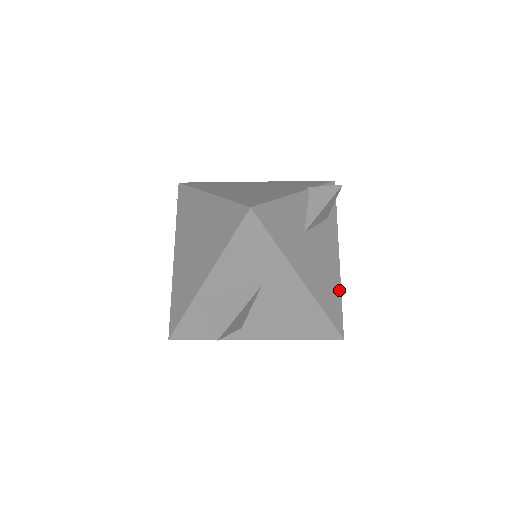
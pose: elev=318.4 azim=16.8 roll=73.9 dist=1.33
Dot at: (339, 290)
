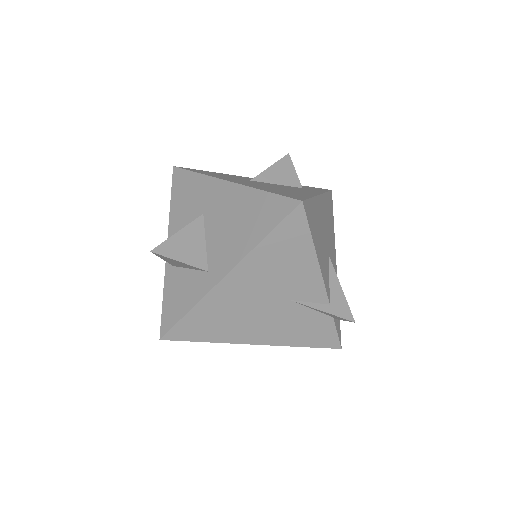
Dot at: (308, 196)
